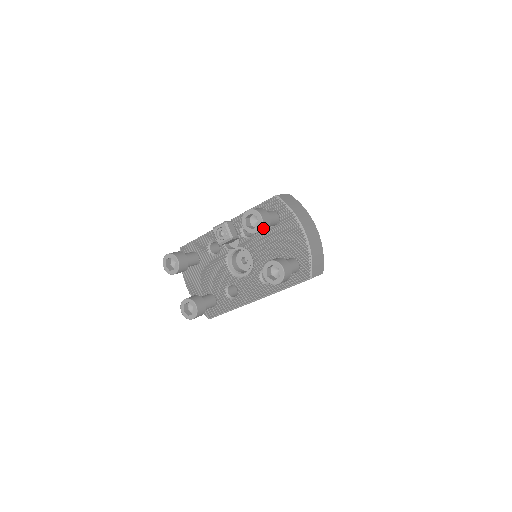
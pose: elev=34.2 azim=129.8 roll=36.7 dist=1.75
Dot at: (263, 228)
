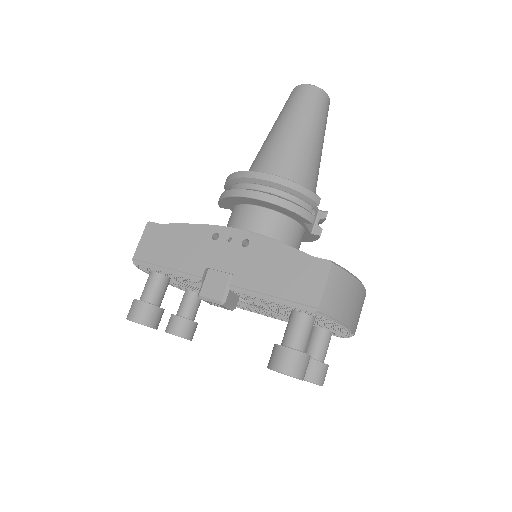
Dot at: occluded
